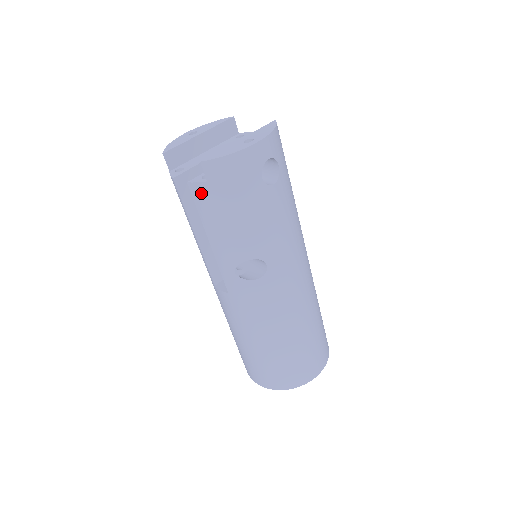
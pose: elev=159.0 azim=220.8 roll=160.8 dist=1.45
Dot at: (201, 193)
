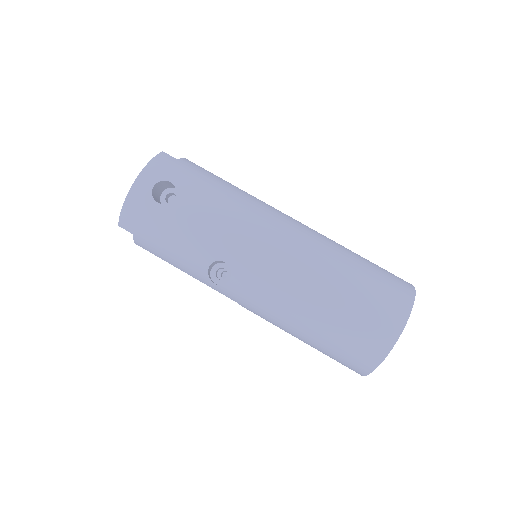
Dot at: (142, 244)
